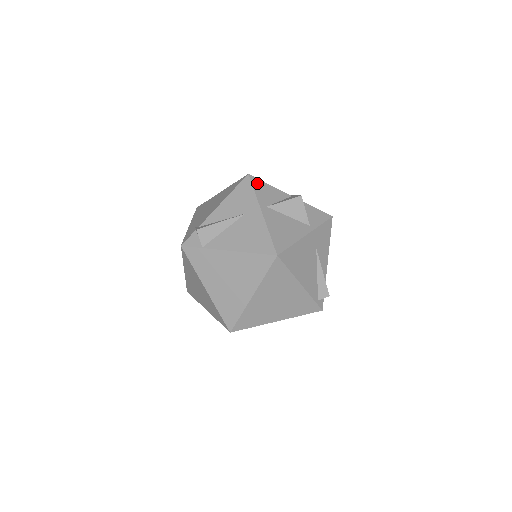
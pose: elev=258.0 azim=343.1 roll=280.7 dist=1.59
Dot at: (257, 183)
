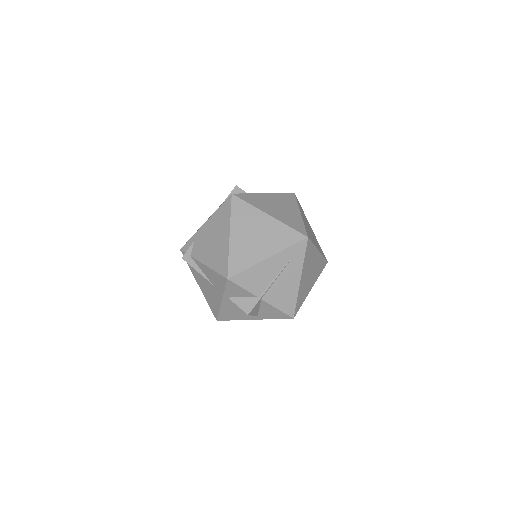
Dot at: occluded
